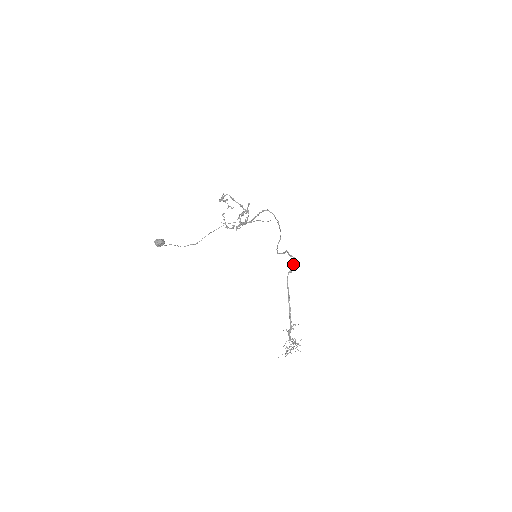
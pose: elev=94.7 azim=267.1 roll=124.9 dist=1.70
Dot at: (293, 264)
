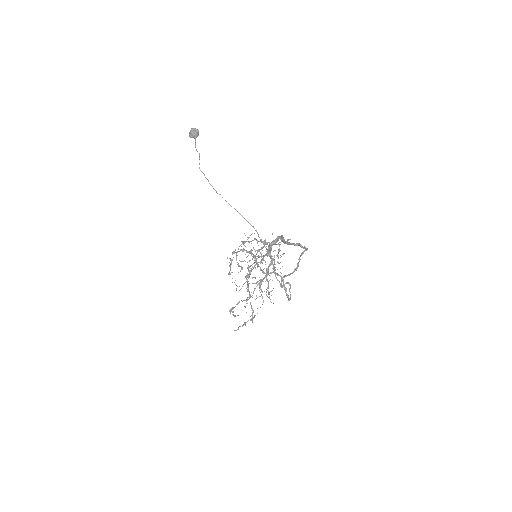
Dot at: (304, 247)
